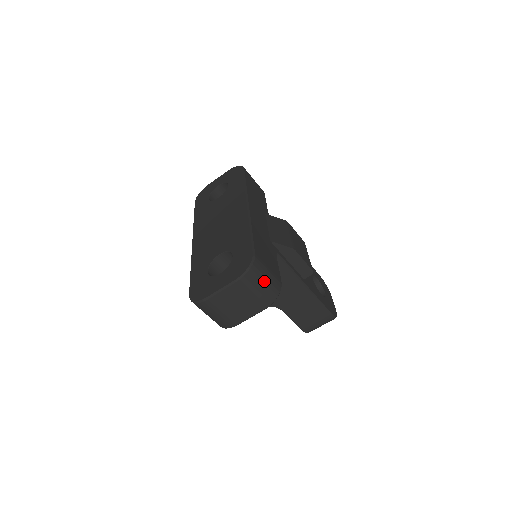
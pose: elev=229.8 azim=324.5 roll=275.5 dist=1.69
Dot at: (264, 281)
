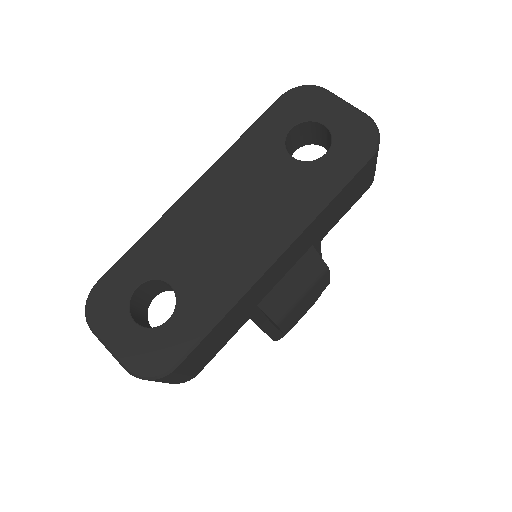
Dot at: (165, 381)
